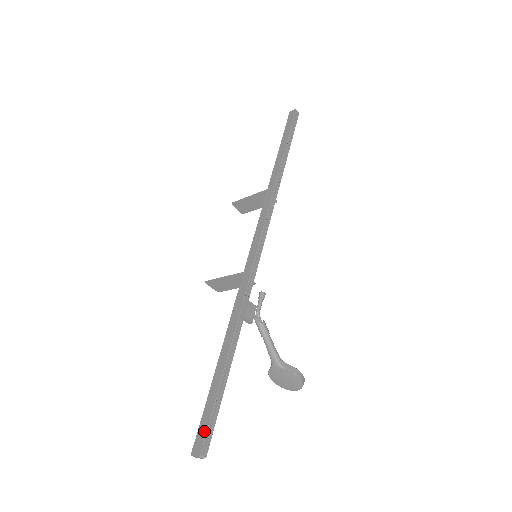
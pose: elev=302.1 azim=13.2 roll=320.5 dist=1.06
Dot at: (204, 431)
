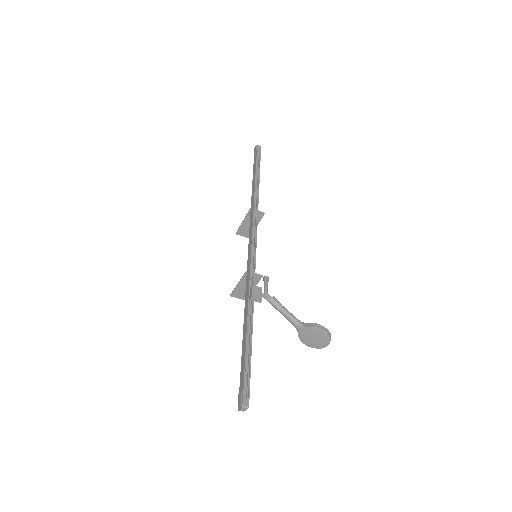
Dot at: (242, 388)
